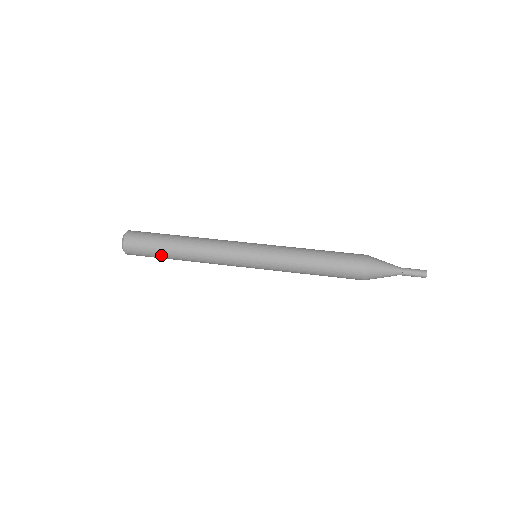
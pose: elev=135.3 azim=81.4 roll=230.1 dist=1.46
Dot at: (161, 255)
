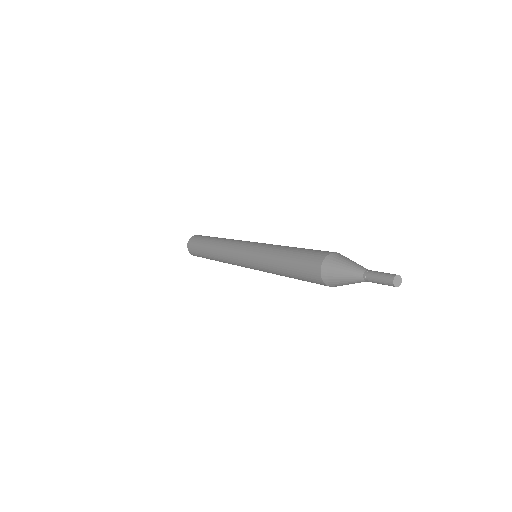
Dot at: (203, 255)
